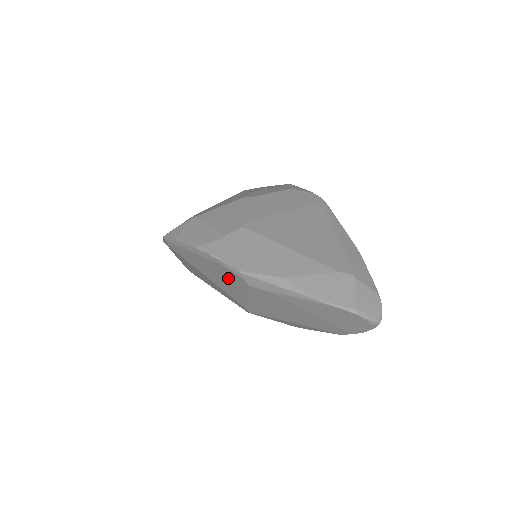
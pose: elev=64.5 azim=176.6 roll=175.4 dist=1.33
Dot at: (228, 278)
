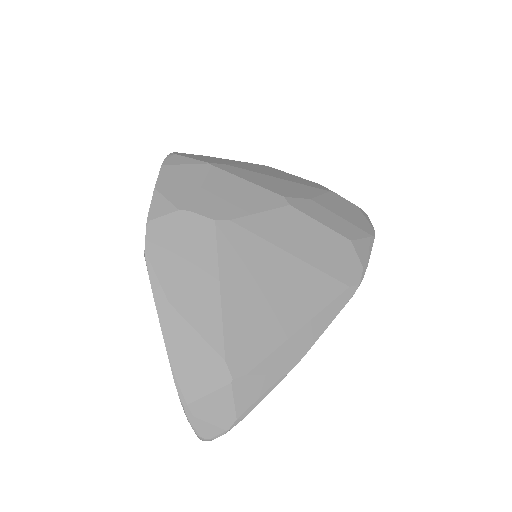
Dot at: occluded
